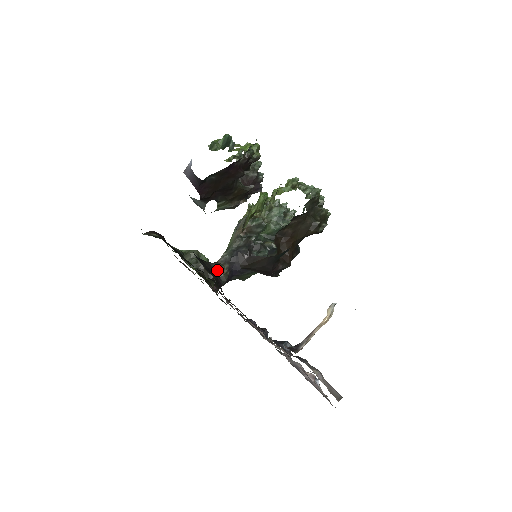
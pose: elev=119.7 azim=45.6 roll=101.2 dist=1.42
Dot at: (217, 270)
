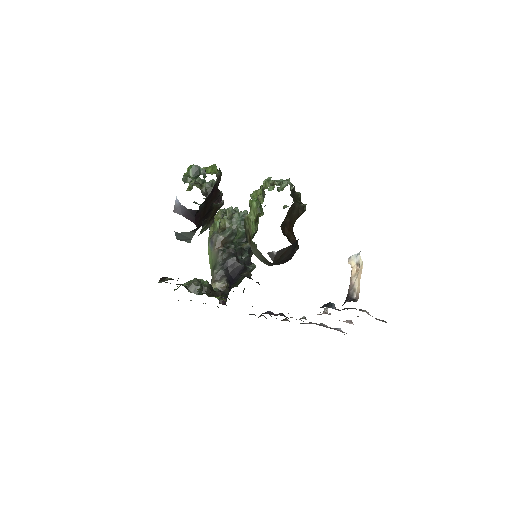
Dot at: (250, 277)
